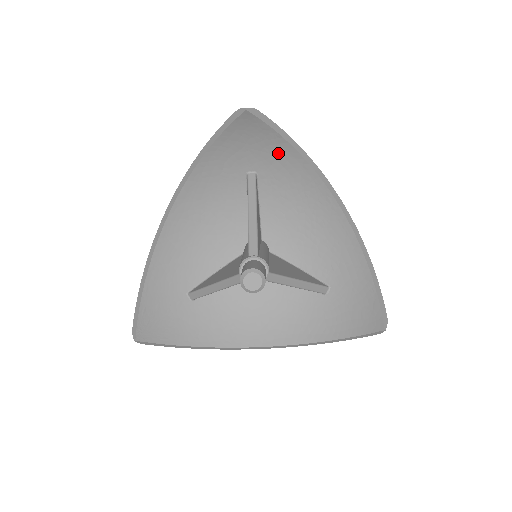
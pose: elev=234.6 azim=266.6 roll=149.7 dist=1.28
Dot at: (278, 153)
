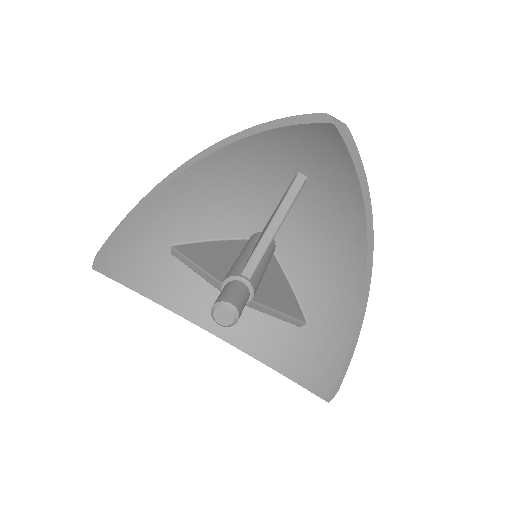
Dot at: (341, 177)
